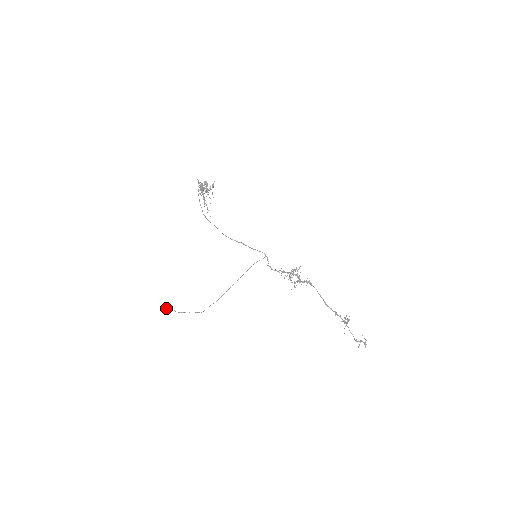
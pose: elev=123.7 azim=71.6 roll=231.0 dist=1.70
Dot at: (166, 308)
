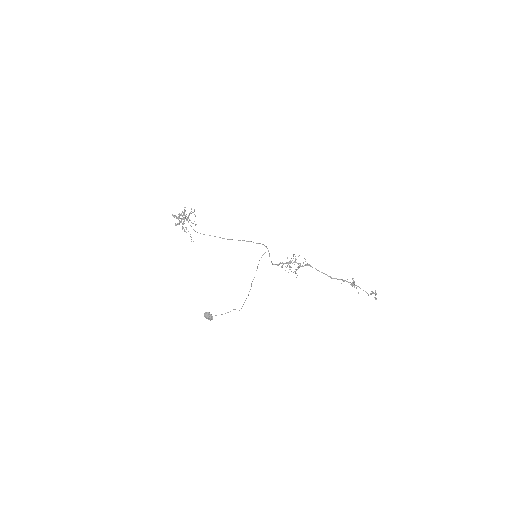
Dot at: (206, 317)
